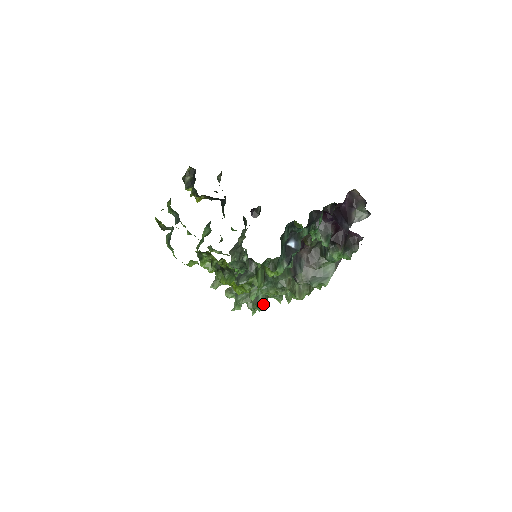
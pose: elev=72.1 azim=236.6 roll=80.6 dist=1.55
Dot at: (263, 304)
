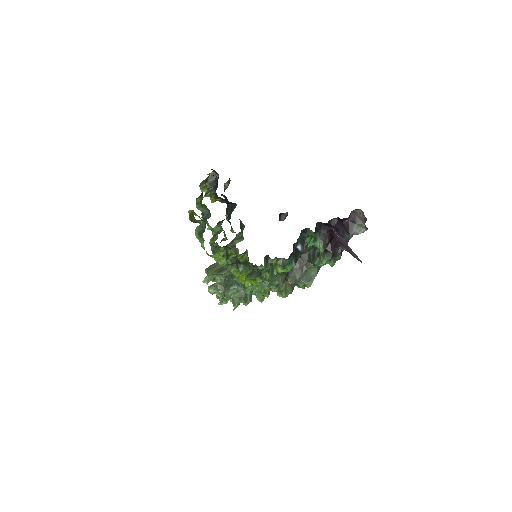
Dot at: (250, 300)
